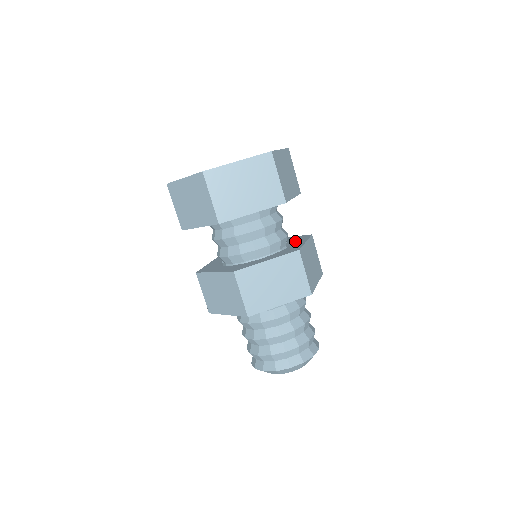
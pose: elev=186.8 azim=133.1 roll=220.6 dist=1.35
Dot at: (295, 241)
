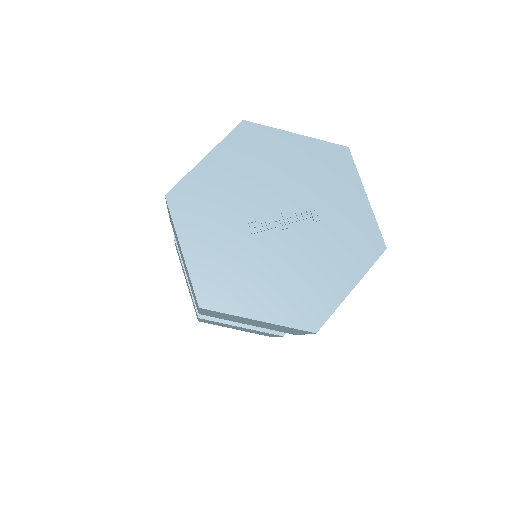
Dot at: occluded
